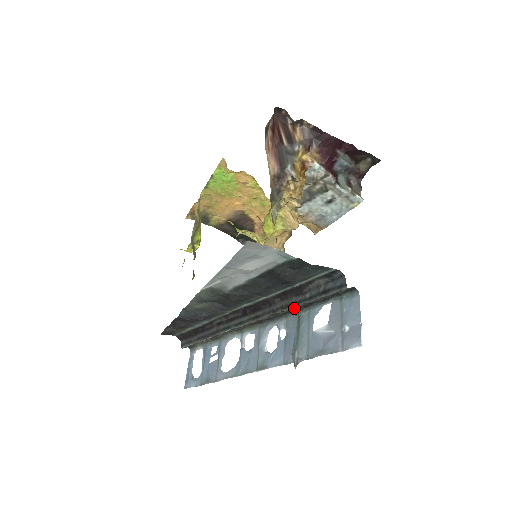
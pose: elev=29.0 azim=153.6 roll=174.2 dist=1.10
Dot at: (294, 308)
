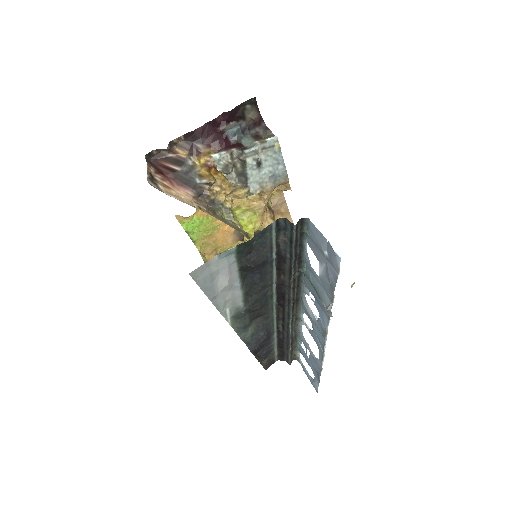
Dot at: (295, 272)
